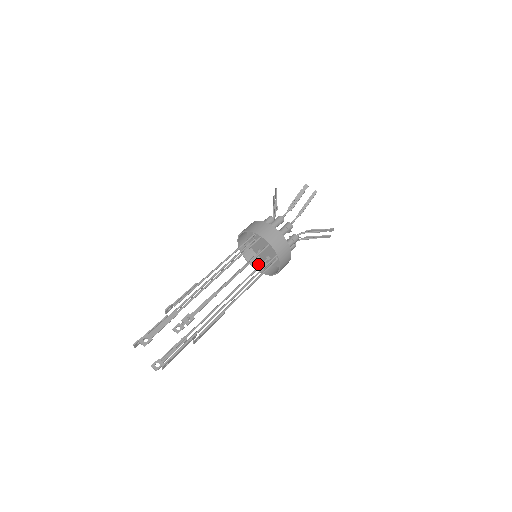
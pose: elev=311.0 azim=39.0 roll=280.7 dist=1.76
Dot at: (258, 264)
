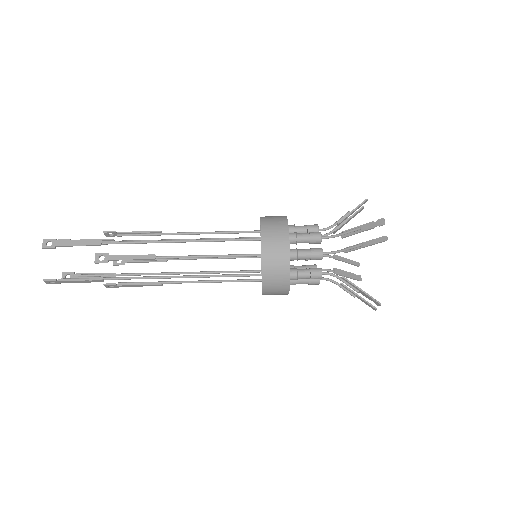
Dot at: occluded
